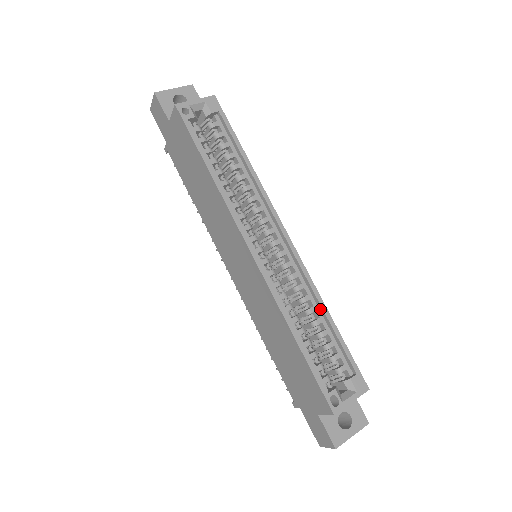
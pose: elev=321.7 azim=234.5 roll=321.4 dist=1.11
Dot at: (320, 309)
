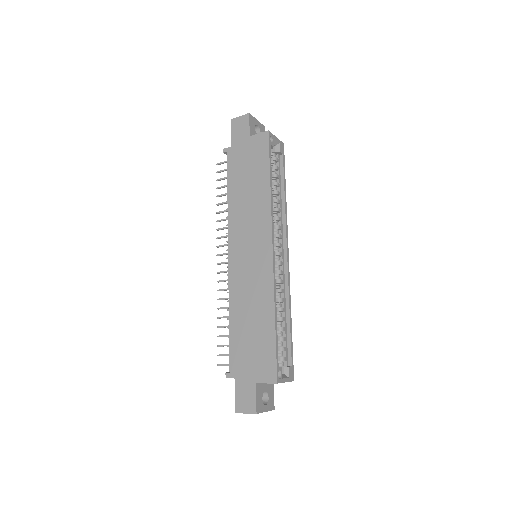
Dot at: (287, 312)
